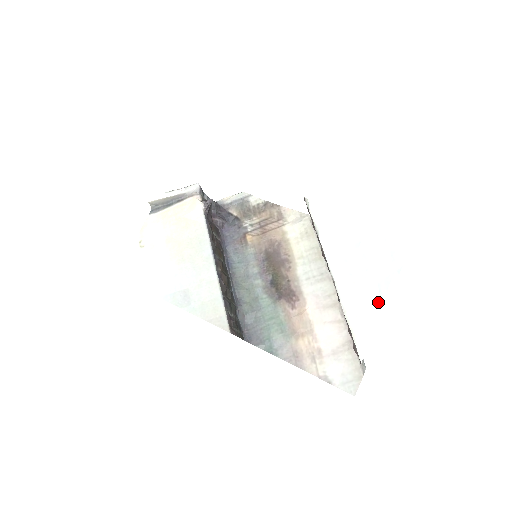
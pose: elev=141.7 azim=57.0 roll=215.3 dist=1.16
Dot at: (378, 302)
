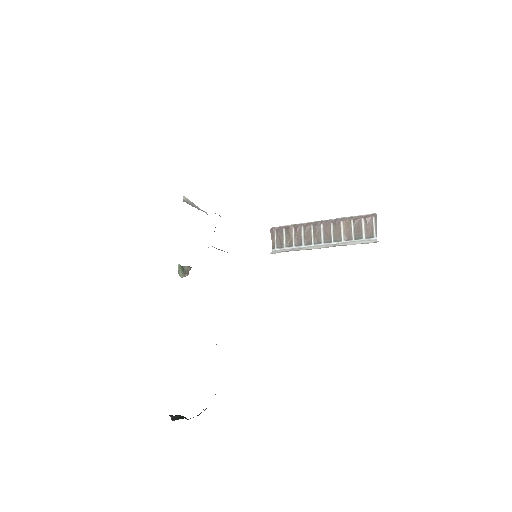
Dot at: occluded
